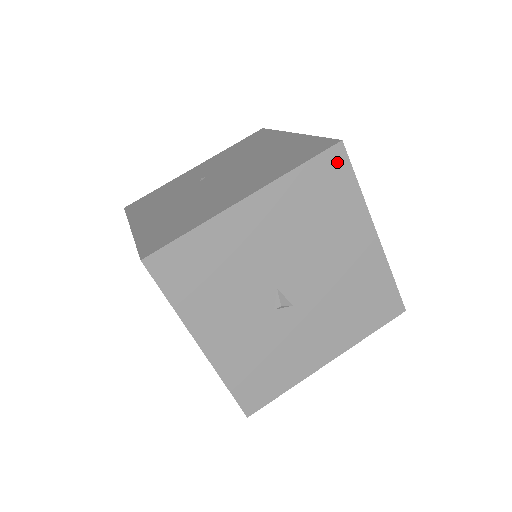
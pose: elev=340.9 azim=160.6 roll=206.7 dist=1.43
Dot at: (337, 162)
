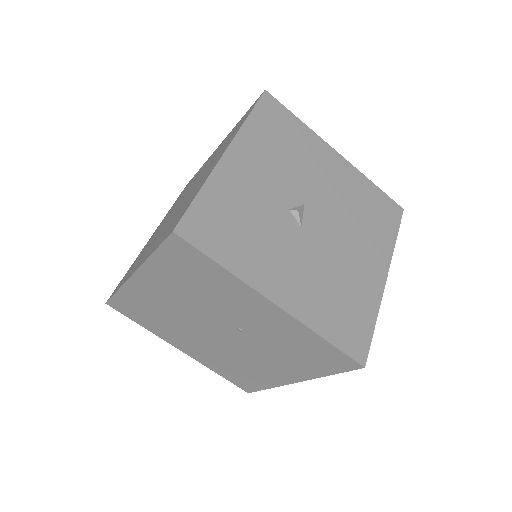
Dot at: (394, 212)
